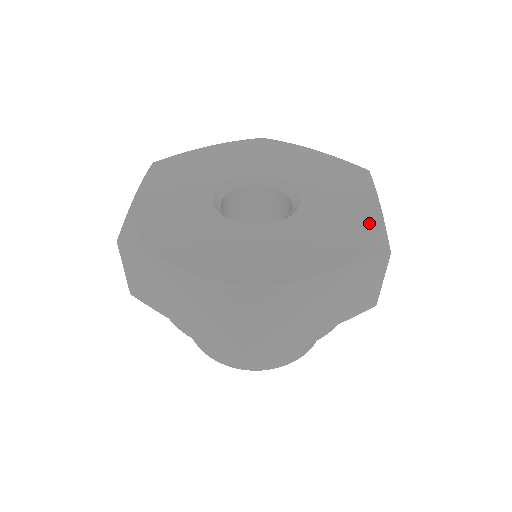
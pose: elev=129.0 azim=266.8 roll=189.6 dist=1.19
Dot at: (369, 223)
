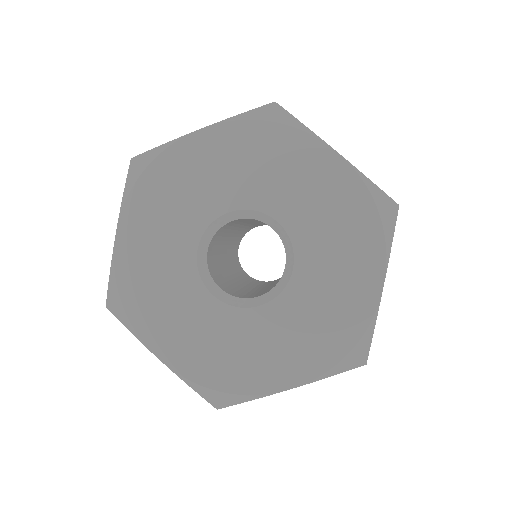
Dot at: (358, 322)
